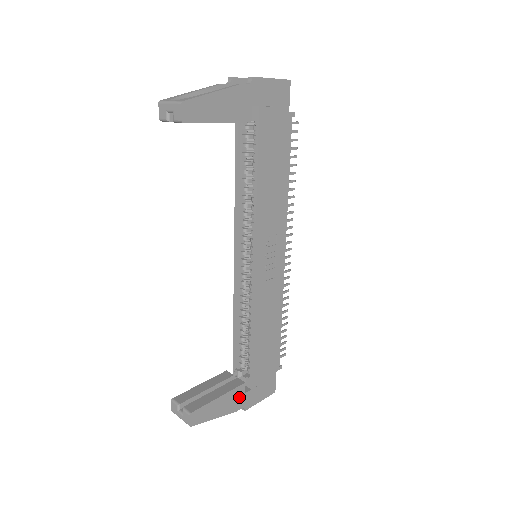
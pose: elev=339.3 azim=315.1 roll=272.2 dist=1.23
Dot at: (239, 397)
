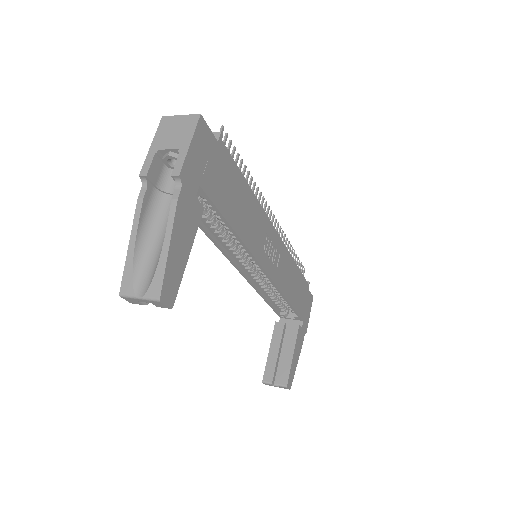
Dot at: (300, 335)
